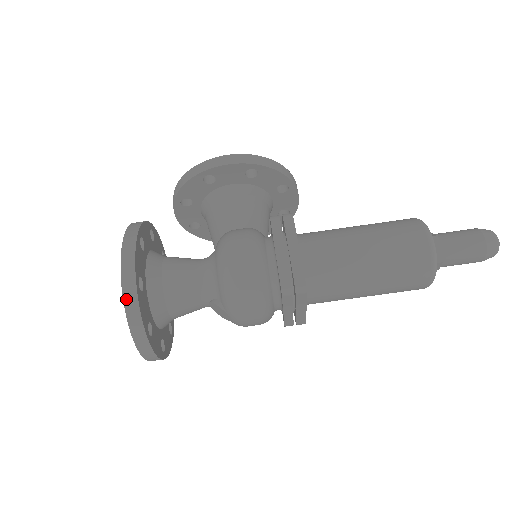
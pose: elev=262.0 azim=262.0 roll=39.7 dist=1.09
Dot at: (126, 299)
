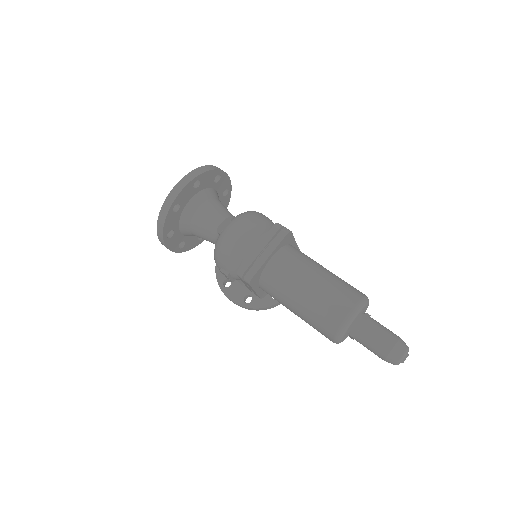
Dot at: (212, 166)
